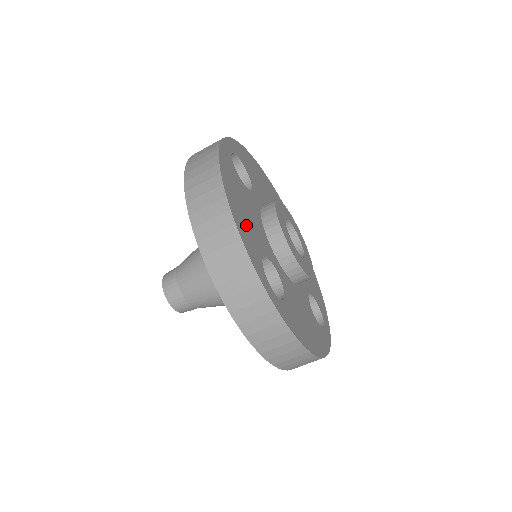
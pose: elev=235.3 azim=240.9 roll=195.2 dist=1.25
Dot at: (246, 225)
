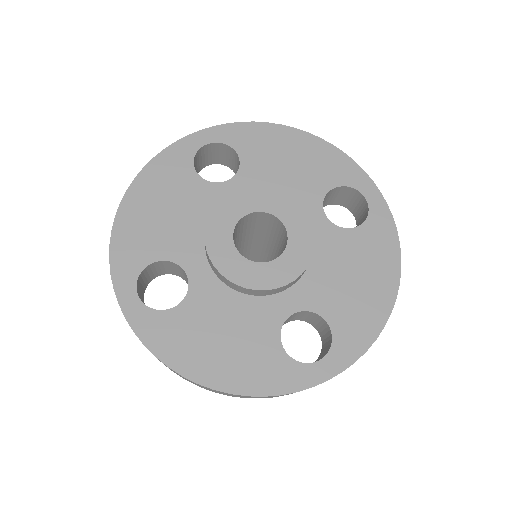
Dot at: (145, 228)
